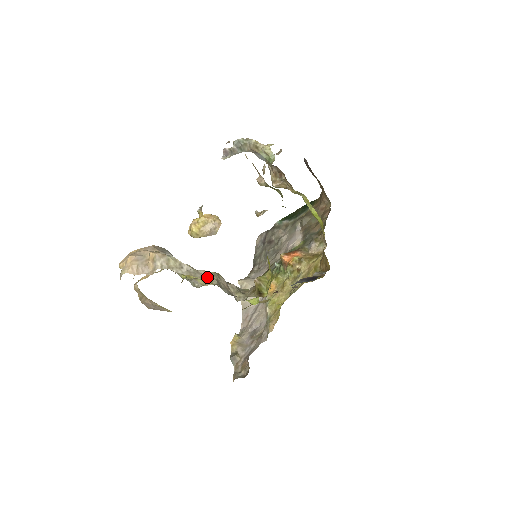
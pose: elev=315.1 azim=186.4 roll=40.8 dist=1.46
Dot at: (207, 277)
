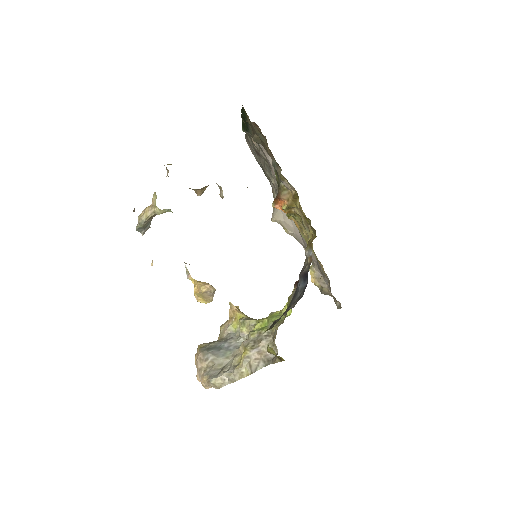
Dot at: (242, 372)
